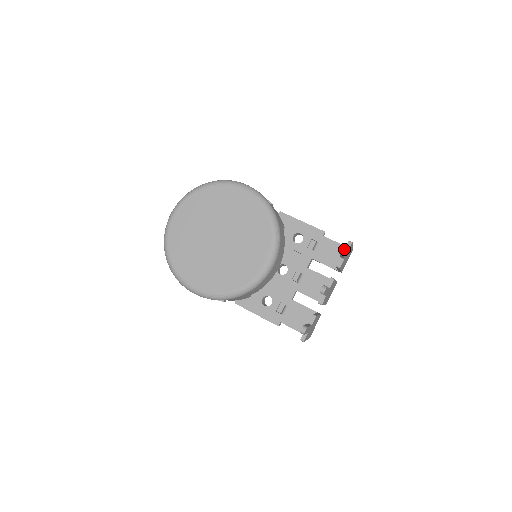
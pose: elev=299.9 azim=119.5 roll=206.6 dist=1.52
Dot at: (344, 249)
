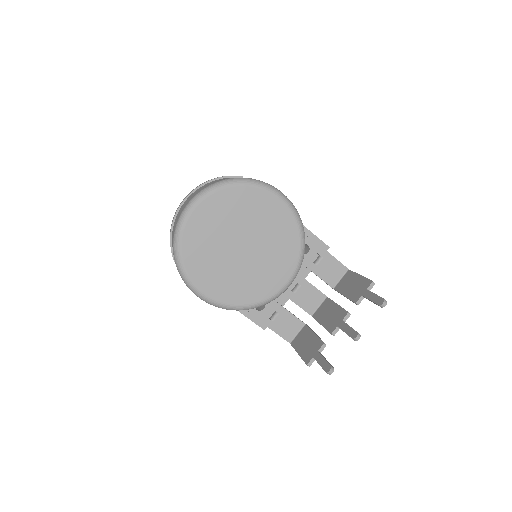
Dot at: (386, 304)
